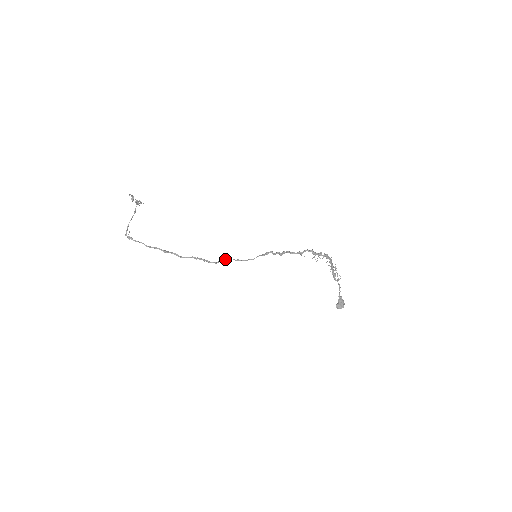
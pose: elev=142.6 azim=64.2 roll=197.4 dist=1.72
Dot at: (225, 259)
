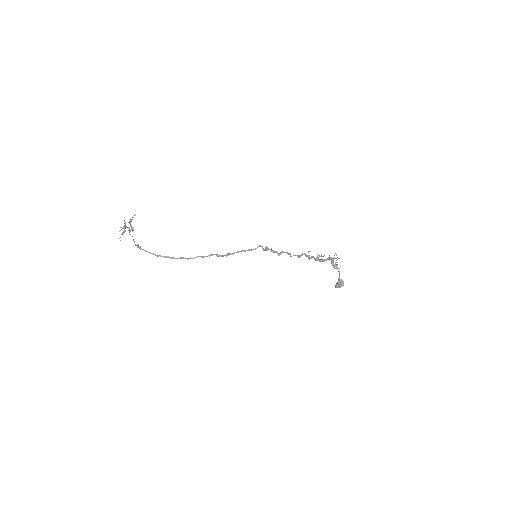
Dot at: (229, 254)
